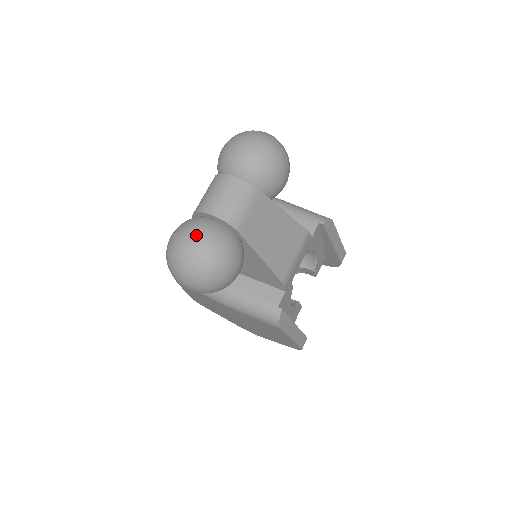
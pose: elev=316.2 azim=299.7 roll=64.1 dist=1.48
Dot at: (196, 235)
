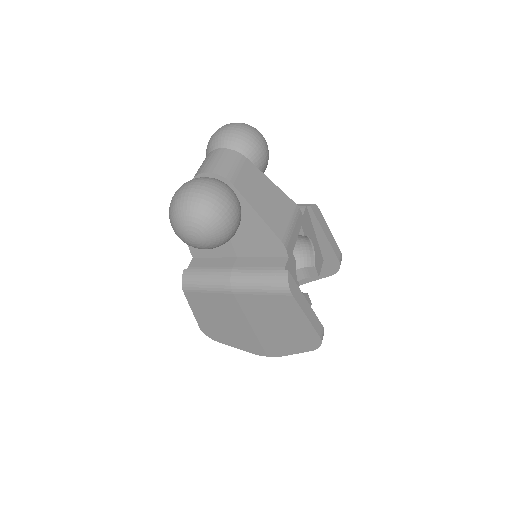
Dot at: (194, 182)
